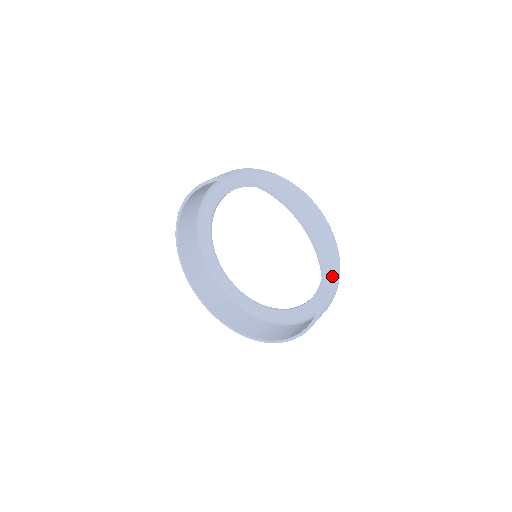
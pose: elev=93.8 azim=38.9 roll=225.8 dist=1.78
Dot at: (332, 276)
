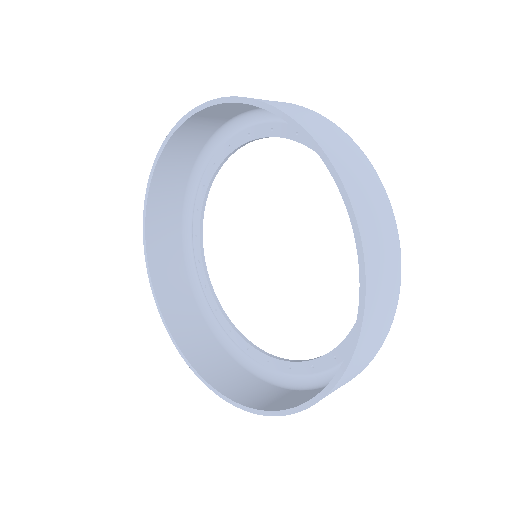
Dot at: (382, 260)
